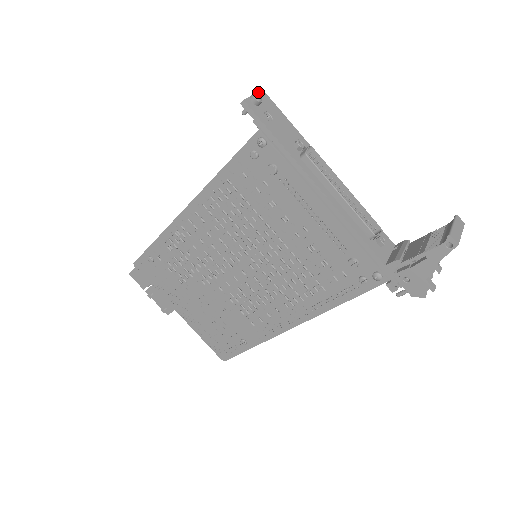
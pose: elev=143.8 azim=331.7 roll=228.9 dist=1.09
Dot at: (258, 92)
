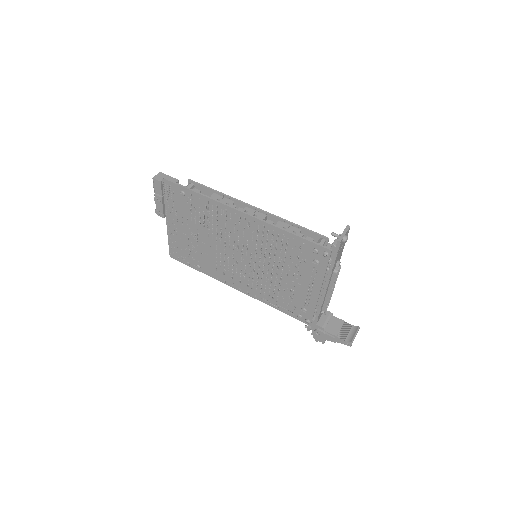
Dot at: (348, 230)
